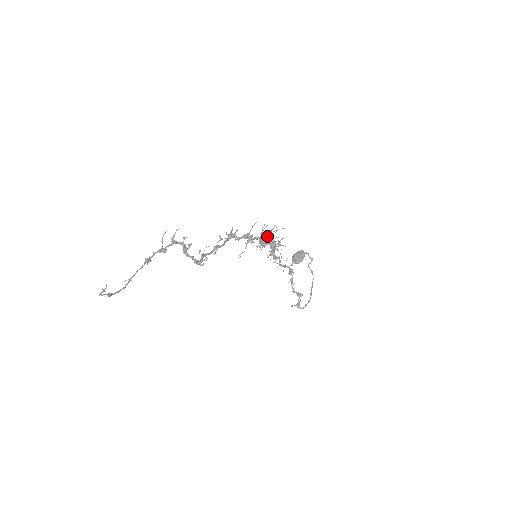
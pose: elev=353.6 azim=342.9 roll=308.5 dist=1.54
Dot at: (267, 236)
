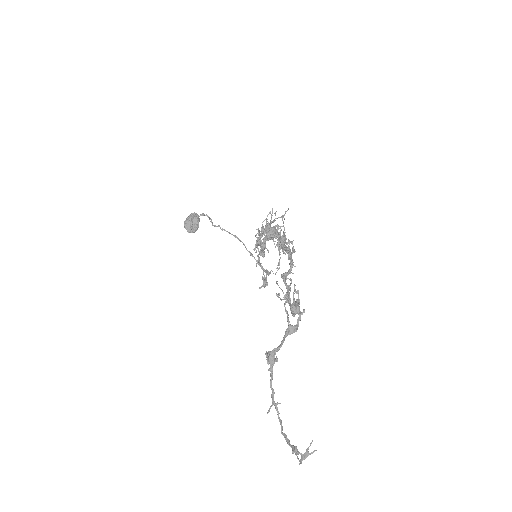
Dot at: (278, 227)
